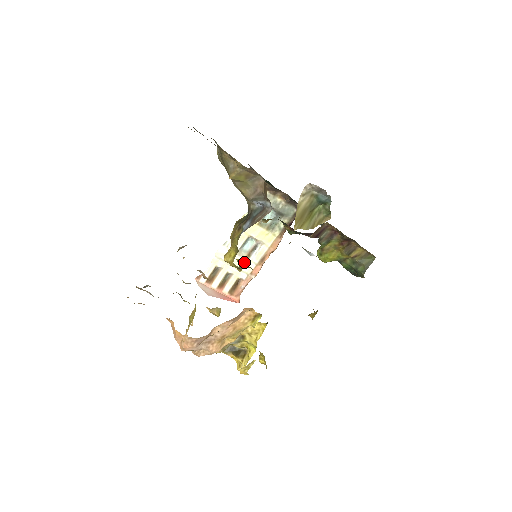
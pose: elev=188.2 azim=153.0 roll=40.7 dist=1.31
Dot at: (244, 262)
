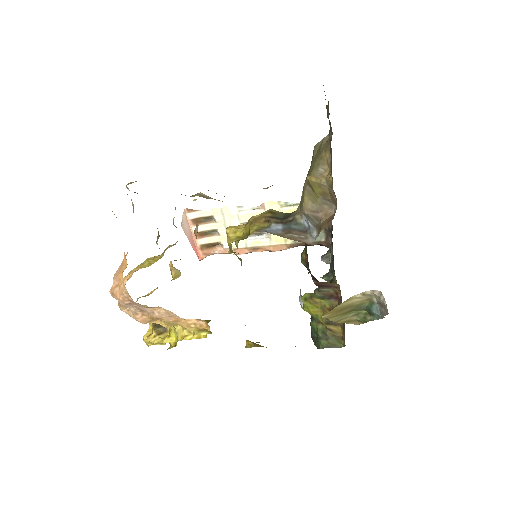
Dot at: occluded
